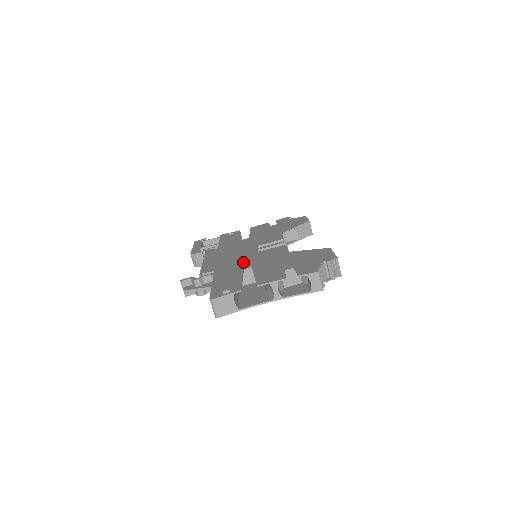
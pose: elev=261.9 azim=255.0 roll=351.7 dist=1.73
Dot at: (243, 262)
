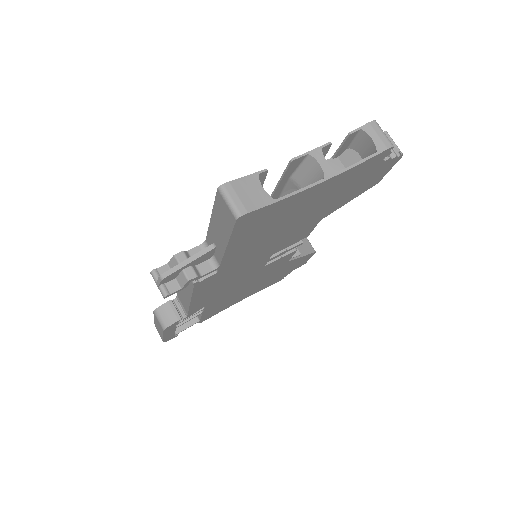
Dot at: occluded
